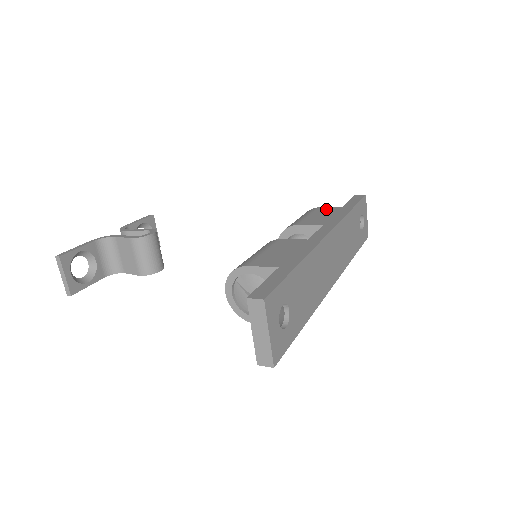
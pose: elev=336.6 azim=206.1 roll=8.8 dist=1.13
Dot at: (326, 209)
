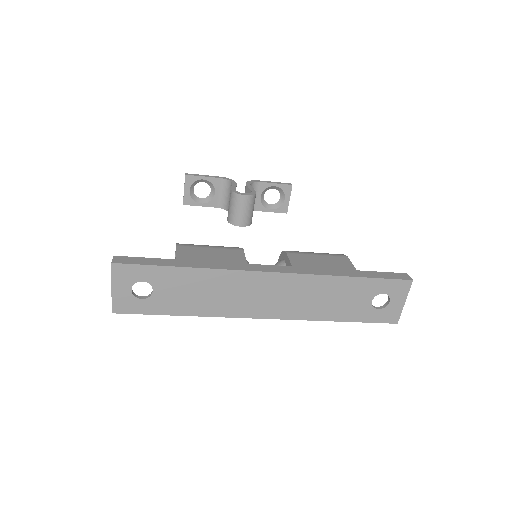
Dot at: (343, 262)
